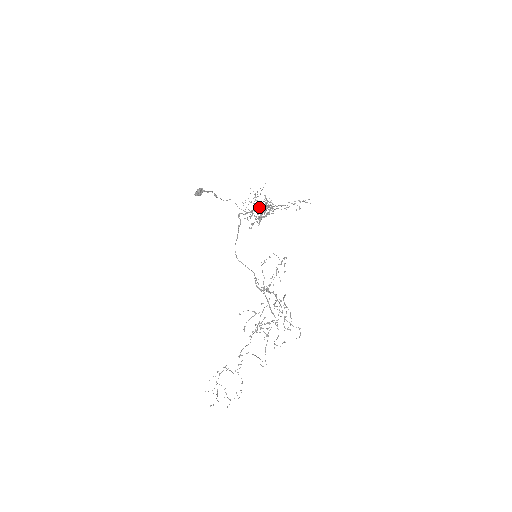
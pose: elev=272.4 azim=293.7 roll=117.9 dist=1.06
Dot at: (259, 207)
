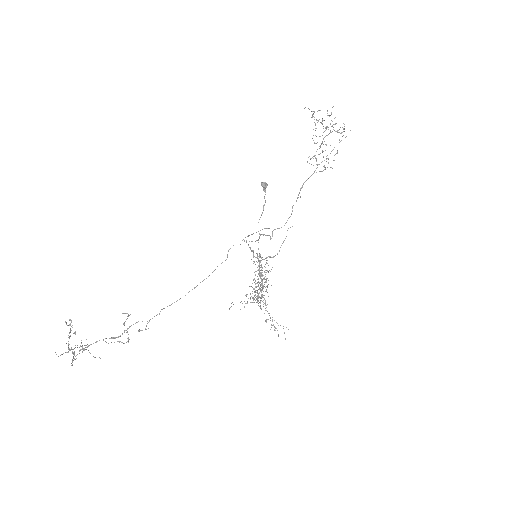
Dot at: occluded
